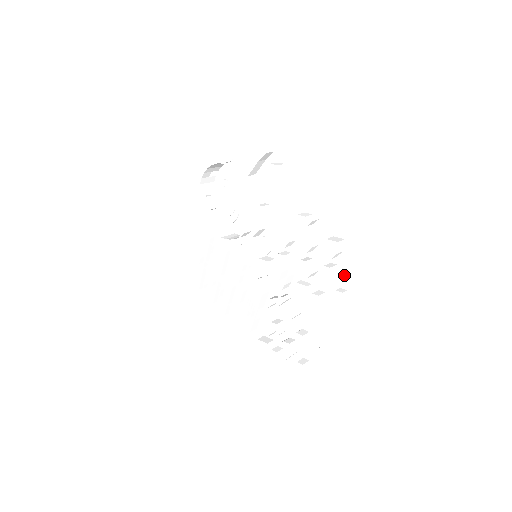
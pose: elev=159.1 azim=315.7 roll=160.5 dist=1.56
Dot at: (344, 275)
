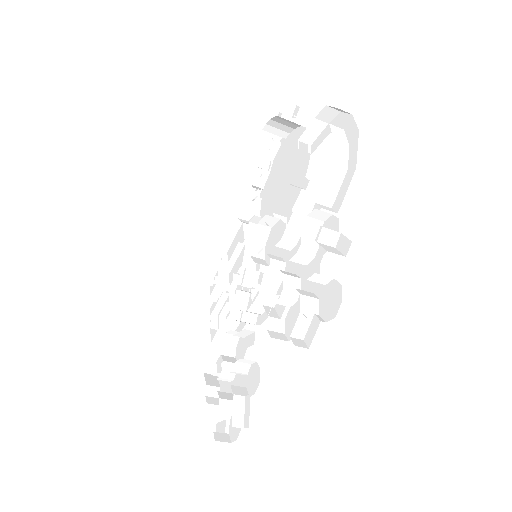
Dot at: (316, 319)
